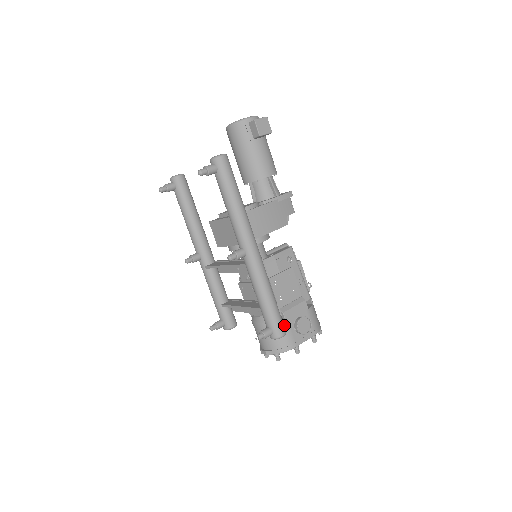
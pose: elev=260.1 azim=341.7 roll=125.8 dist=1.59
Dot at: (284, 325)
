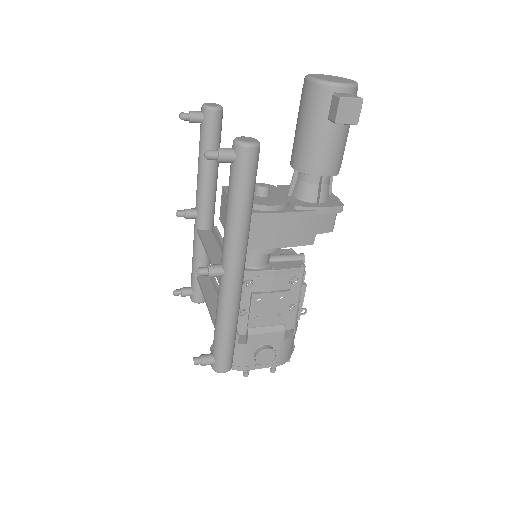
Dot at: (243, 346)
